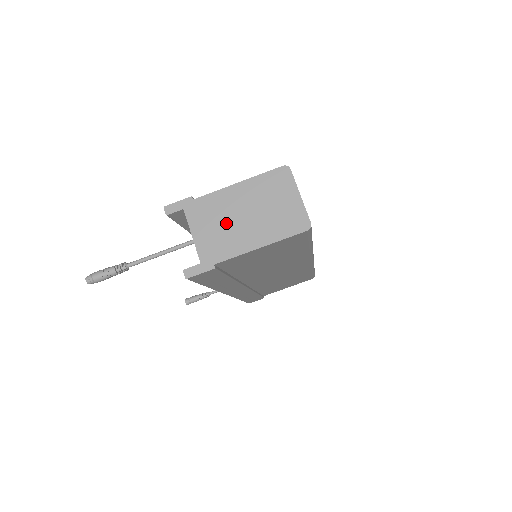
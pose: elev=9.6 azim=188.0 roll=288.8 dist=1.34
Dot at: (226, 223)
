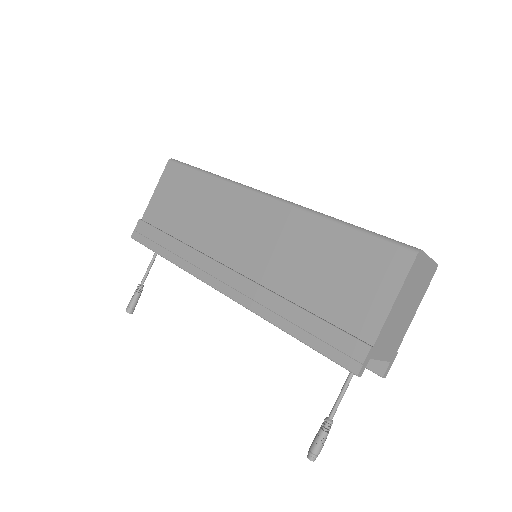
Dot at: (396, 328)
